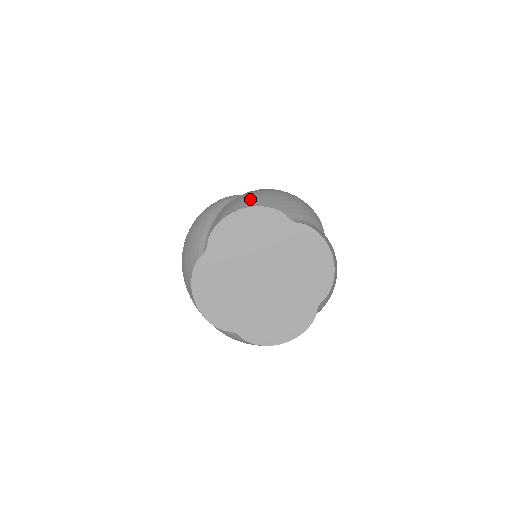
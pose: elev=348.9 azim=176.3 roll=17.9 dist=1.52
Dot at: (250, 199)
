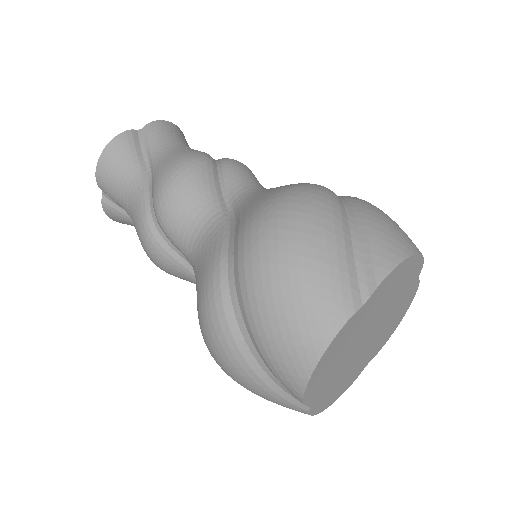
Dot at: (404, 233)
